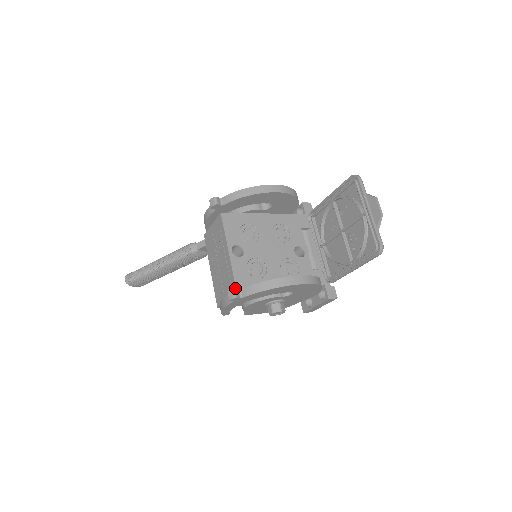
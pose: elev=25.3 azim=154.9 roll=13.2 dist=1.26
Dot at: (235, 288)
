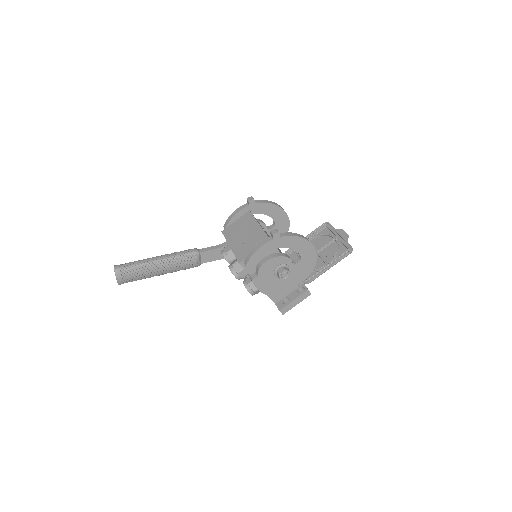
Dot at: occluded
